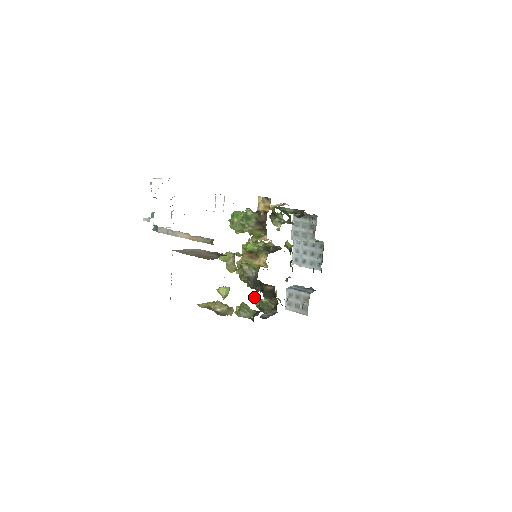
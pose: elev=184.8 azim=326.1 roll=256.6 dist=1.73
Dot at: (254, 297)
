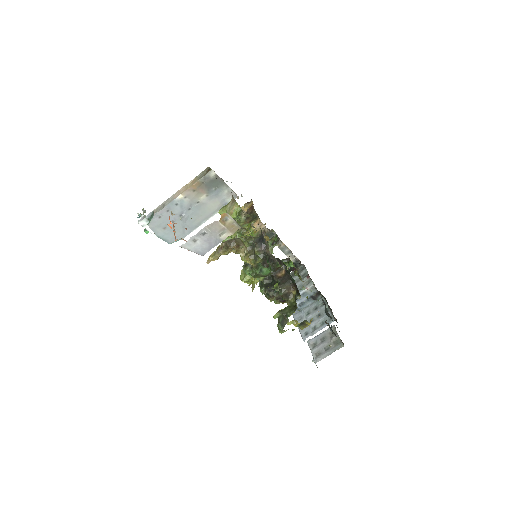
Dot at: occluded
